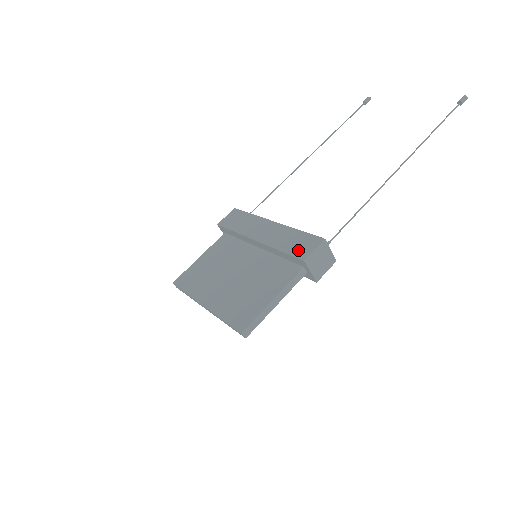
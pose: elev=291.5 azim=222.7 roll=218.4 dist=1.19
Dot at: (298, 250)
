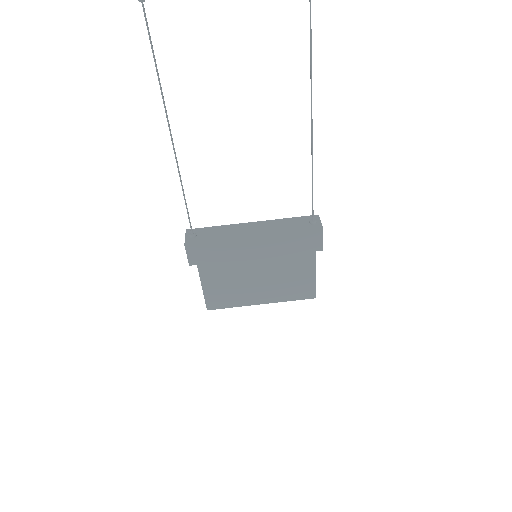
Dot at: (309, 247)
